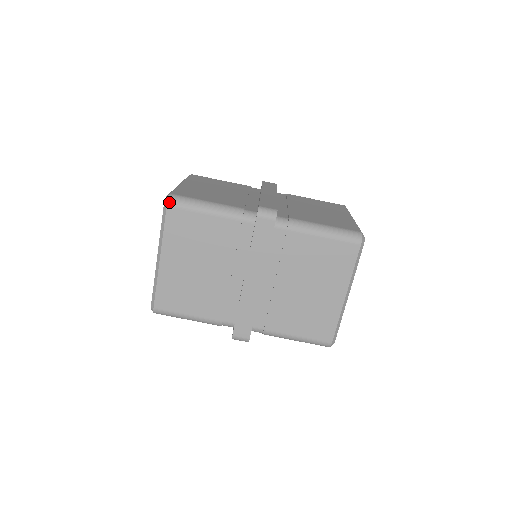
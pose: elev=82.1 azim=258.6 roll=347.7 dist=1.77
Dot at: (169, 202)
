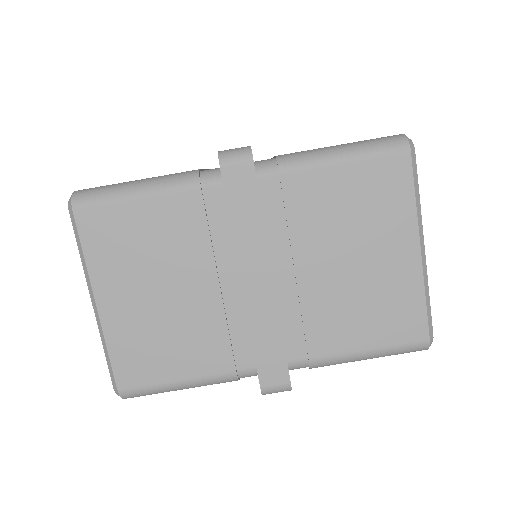
Dot at: (74, 202)
